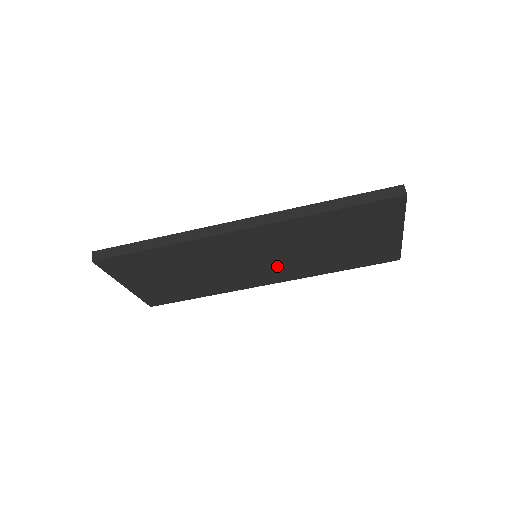
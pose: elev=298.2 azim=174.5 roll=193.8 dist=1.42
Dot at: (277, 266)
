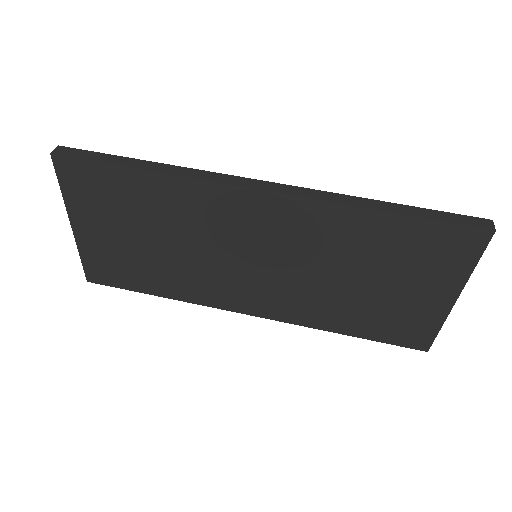
Dot at: (275, 285)
